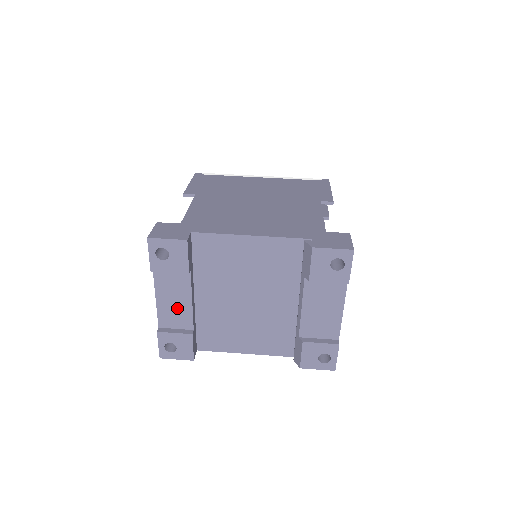
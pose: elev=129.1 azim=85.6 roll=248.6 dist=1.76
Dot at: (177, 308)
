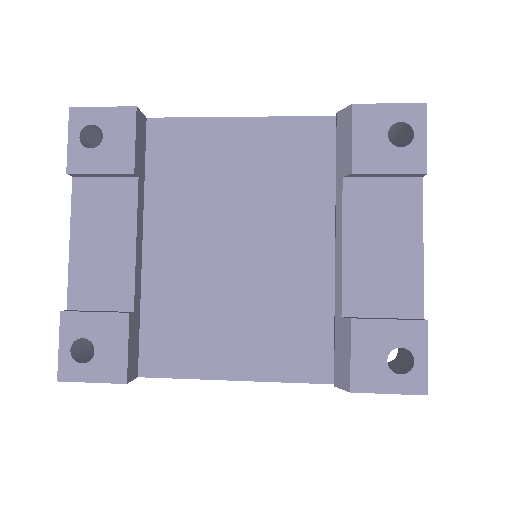
Dot at: (107, 261)
